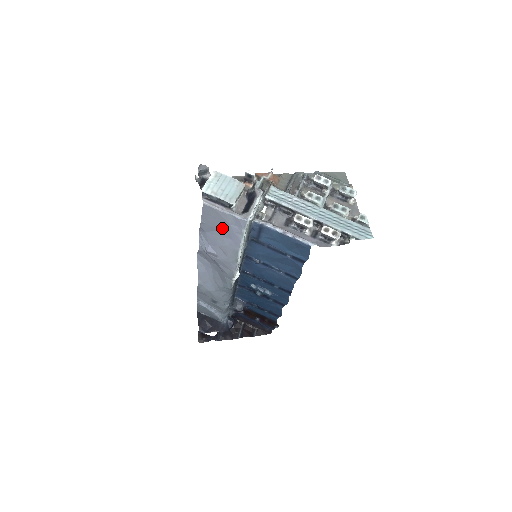
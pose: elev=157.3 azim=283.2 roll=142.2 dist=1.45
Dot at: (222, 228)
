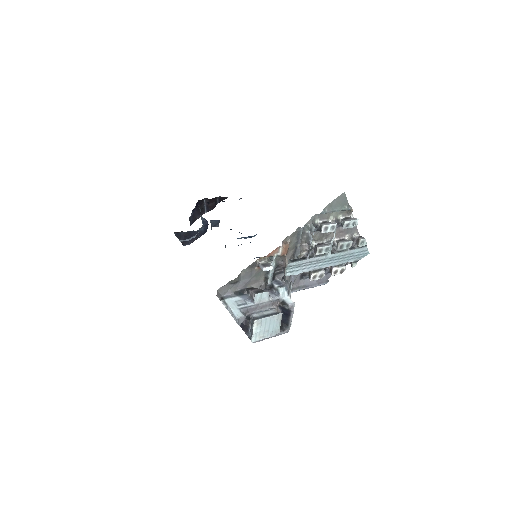
Dot at: occluded
